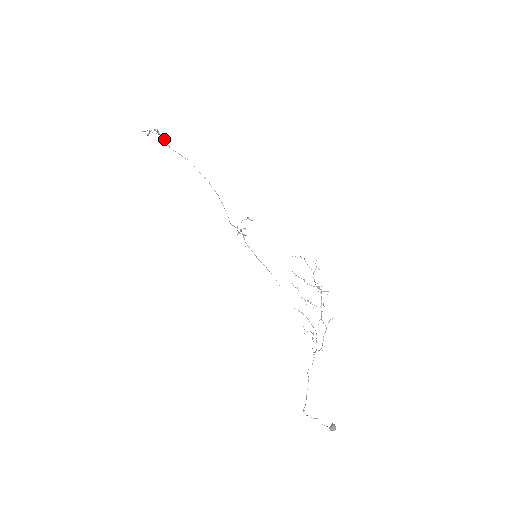
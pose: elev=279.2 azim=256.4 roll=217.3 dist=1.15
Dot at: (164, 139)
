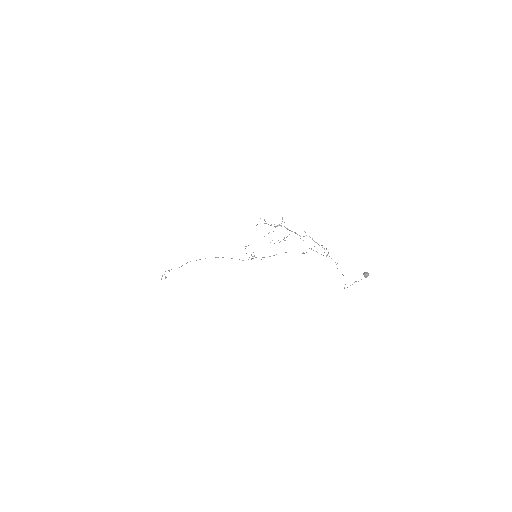
Dot at: occluded
